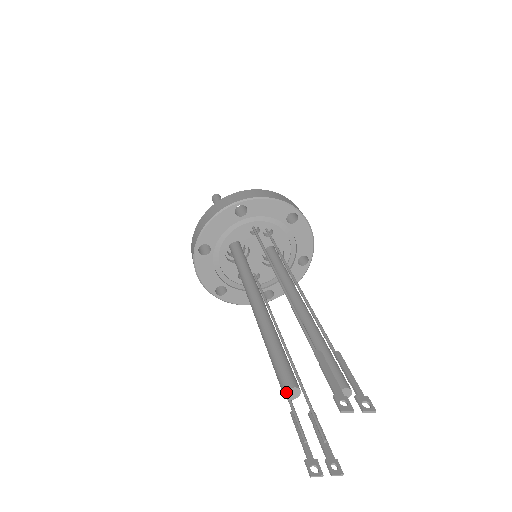
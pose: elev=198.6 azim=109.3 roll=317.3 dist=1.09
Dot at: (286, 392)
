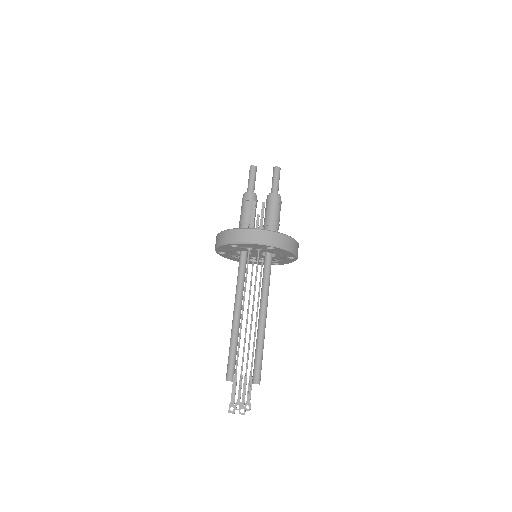
Dot at: occluded
